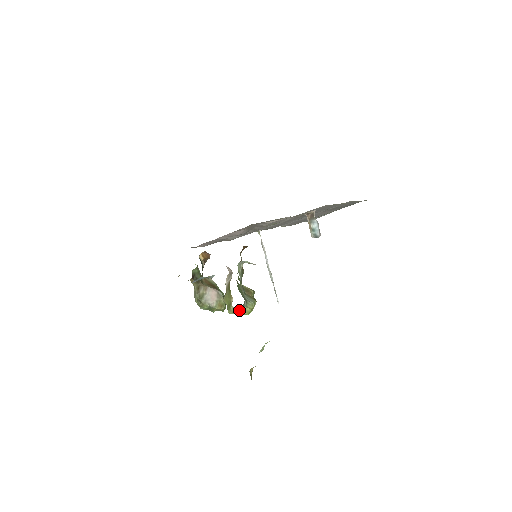
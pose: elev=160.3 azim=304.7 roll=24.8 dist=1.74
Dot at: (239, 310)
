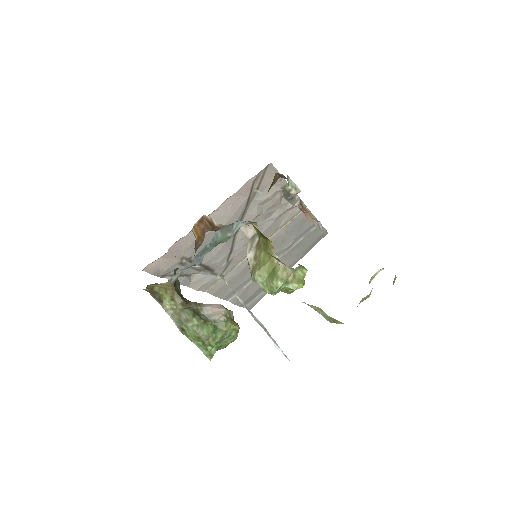
Dot at: (288, 280)
